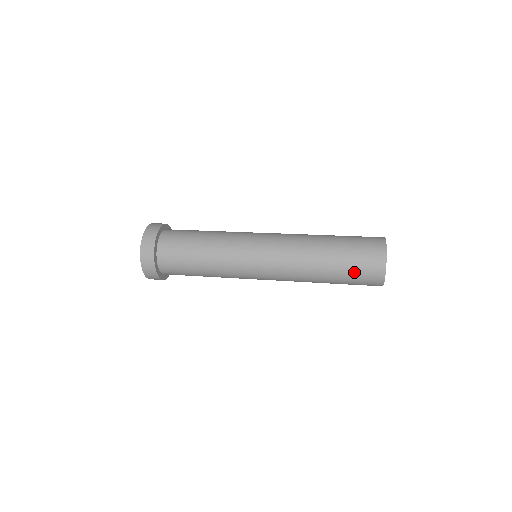
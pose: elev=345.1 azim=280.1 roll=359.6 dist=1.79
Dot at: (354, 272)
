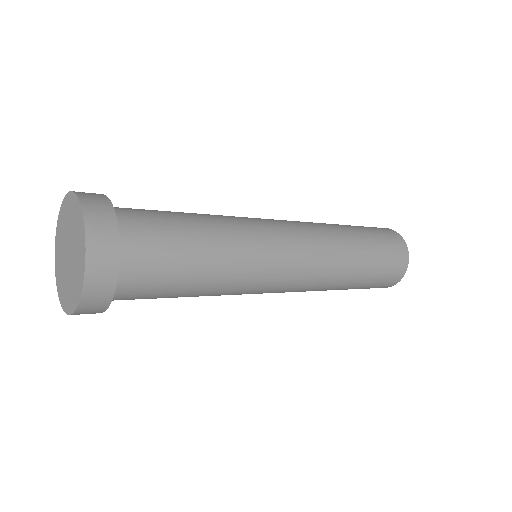
Dot at: (377, 235)
